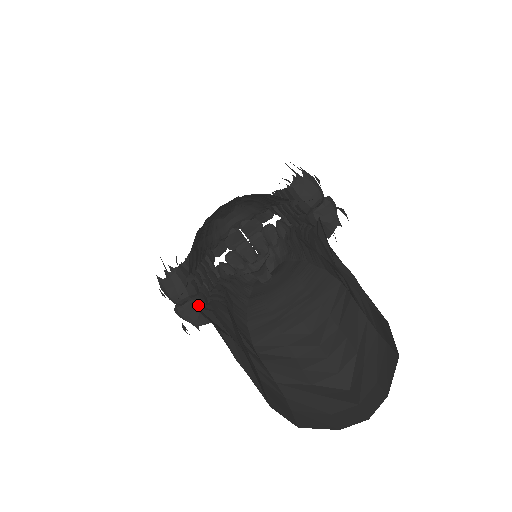
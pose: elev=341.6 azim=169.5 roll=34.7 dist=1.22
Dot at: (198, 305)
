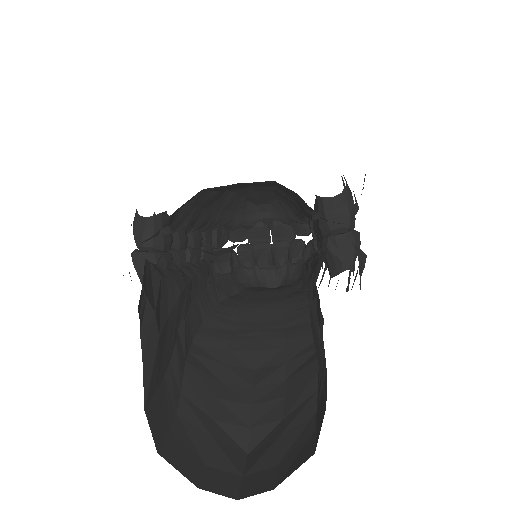
Dot at: (155, 262)
